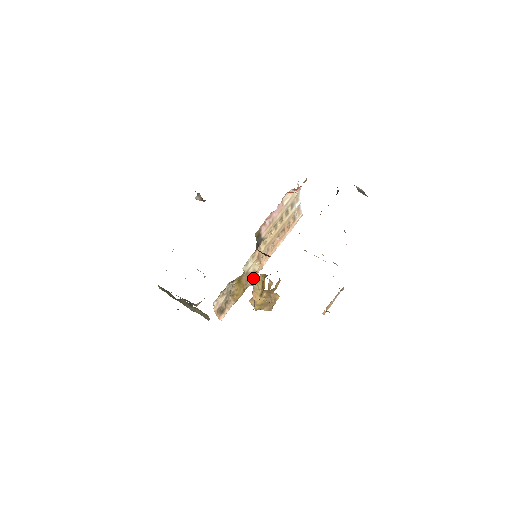
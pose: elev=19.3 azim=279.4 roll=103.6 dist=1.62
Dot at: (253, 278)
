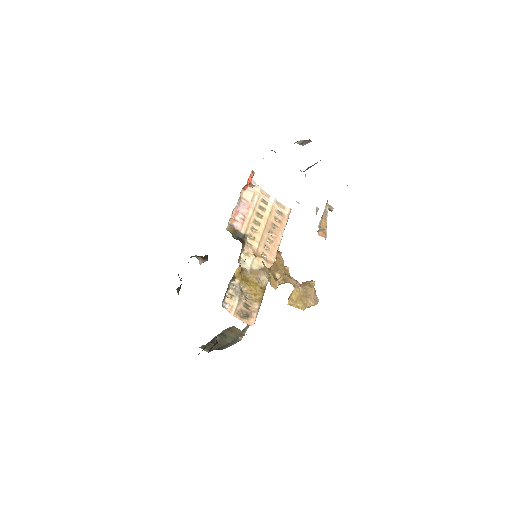
Dot at: (263, 273)
